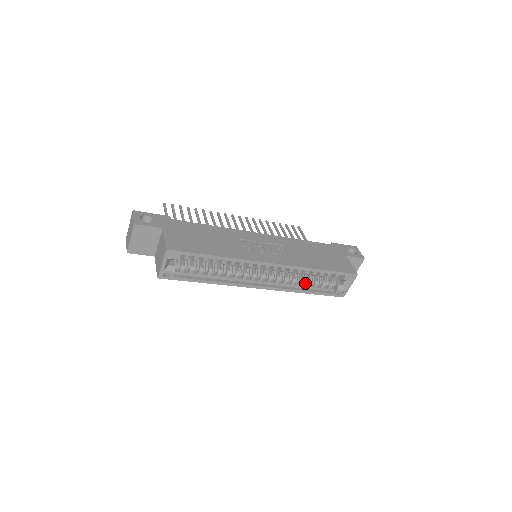
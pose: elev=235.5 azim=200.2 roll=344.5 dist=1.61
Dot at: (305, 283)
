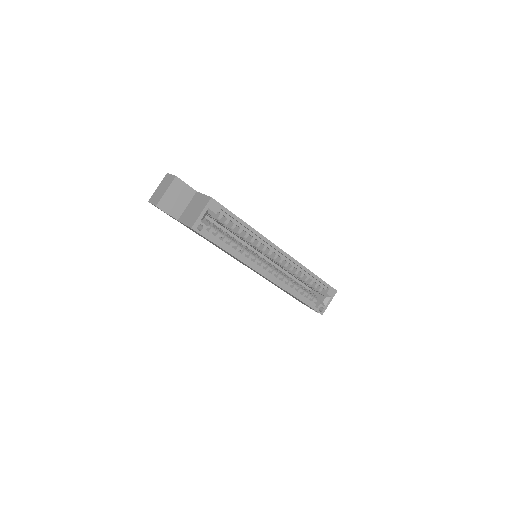
Dot at: (296, 289)
